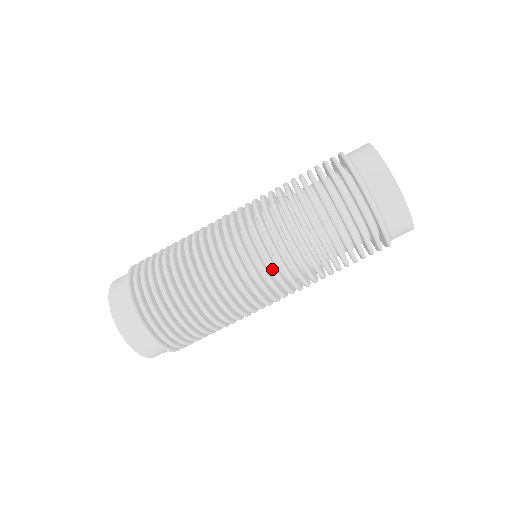
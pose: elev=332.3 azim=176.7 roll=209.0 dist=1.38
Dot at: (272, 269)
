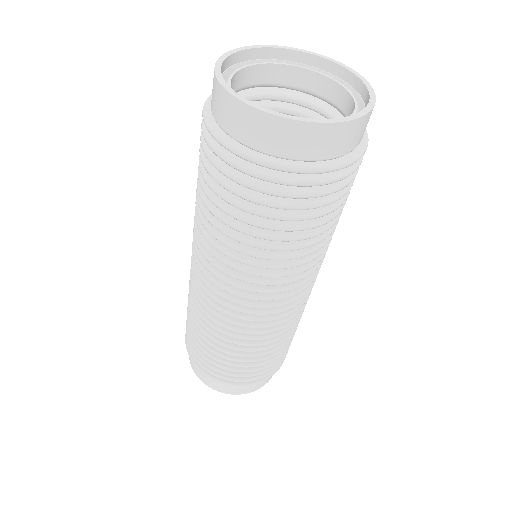
Dot at: (257, 292)
